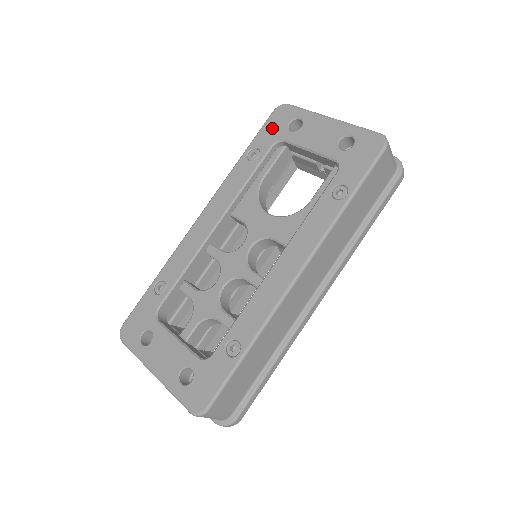
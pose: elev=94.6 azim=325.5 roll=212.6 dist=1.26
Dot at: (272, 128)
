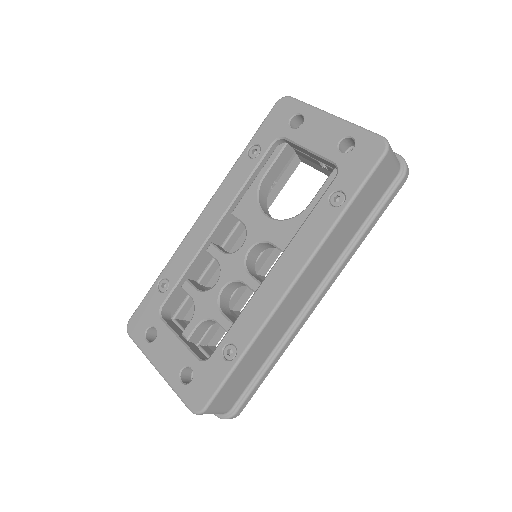
Dot at: (273, 123)
